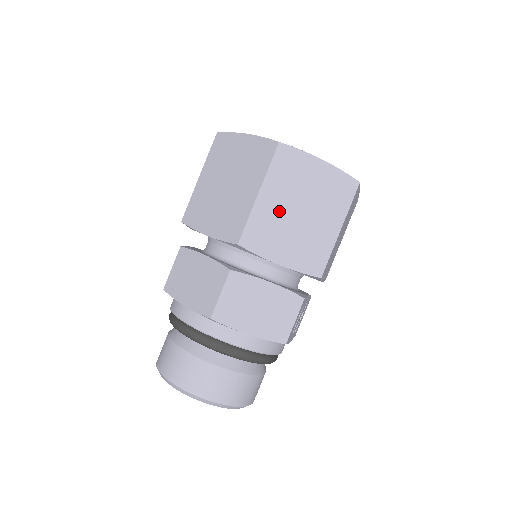
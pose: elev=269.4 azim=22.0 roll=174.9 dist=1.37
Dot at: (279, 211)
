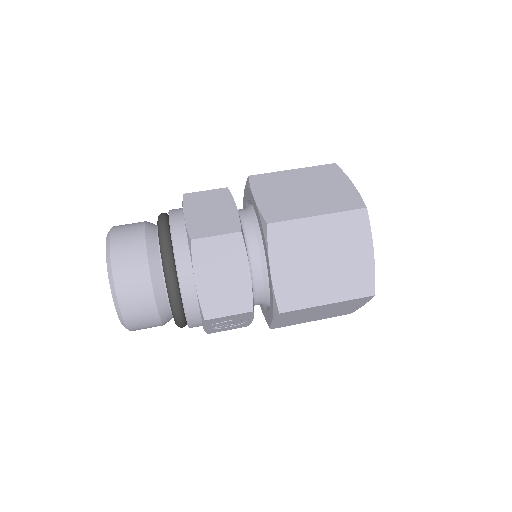
Dot at: (314, 242)
